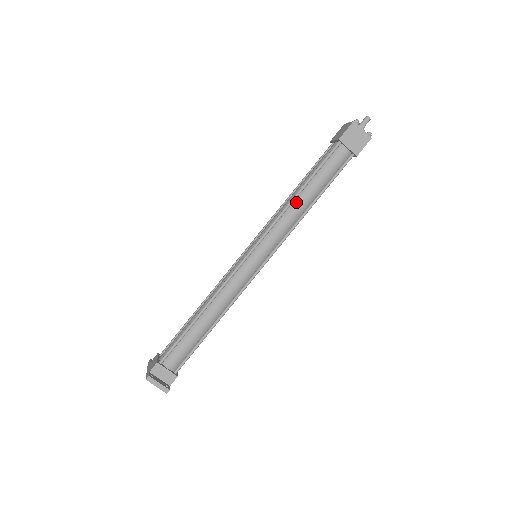
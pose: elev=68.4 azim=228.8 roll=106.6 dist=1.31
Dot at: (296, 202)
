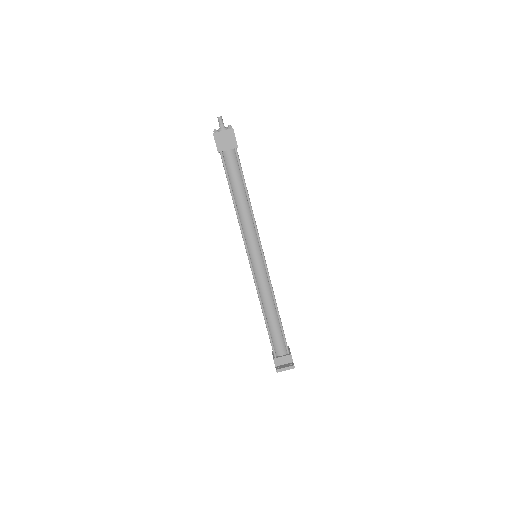
Dot at: (239, 209)
